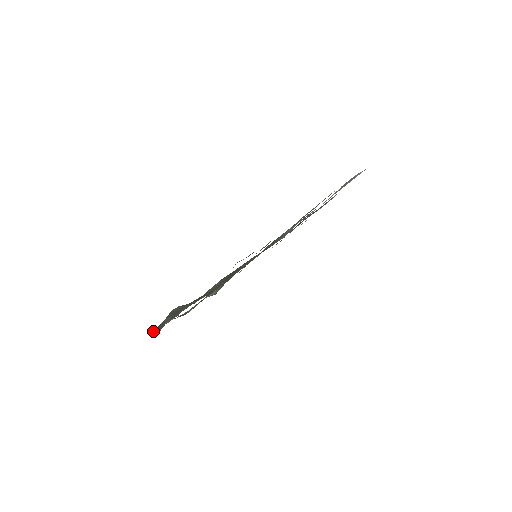
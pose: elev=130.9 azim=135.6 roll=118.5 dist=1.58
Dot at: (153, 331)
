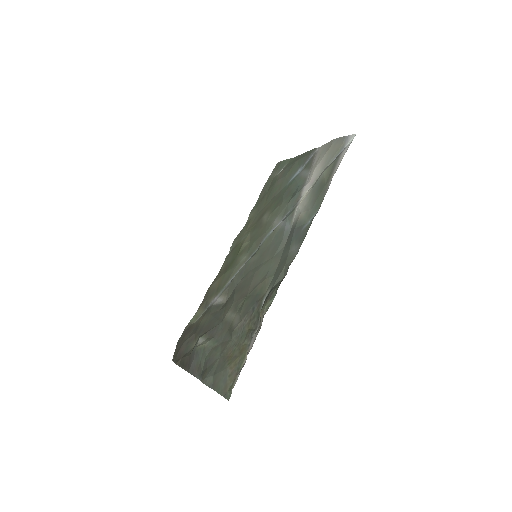
Dot at: (180, 362)
